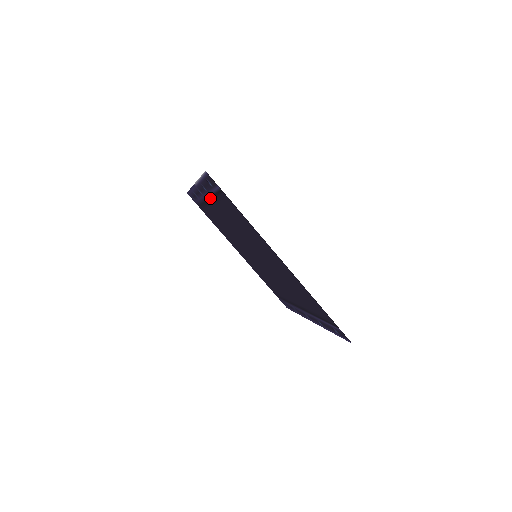
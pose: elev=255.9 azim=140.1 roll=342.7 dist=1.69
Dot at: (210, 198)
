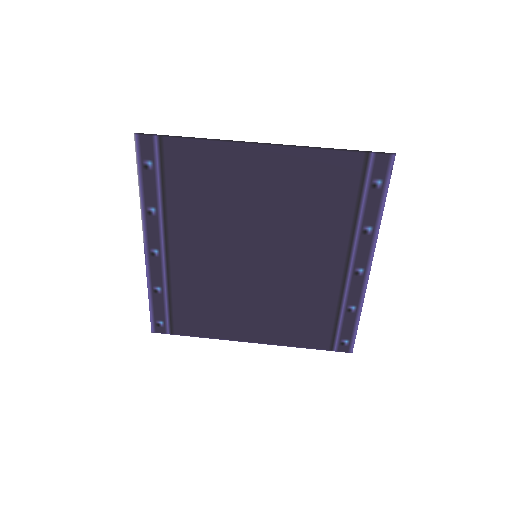
Dot at: (166, 226)
